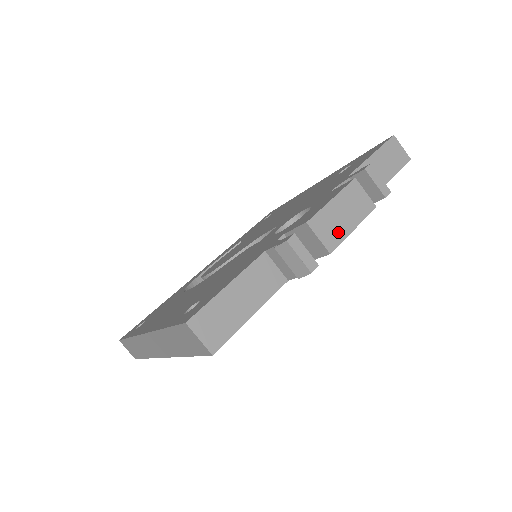
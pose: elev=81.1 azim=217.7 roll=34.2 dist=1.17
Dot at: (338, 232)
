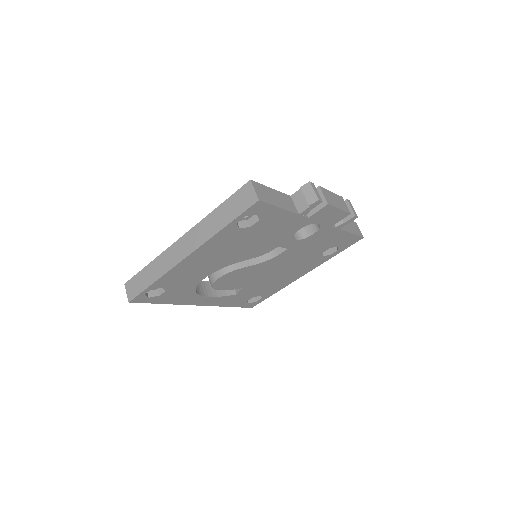
Dot at: (332, 202)
